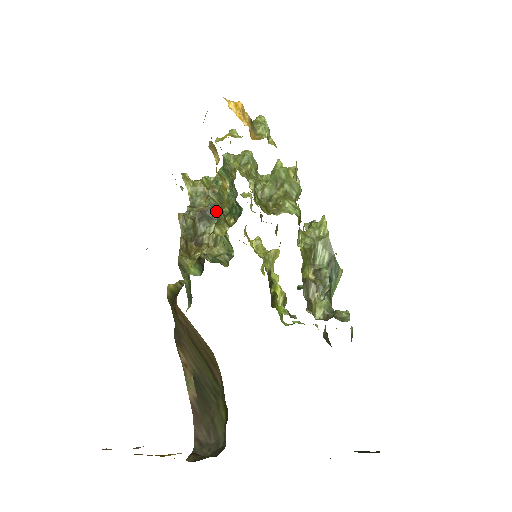
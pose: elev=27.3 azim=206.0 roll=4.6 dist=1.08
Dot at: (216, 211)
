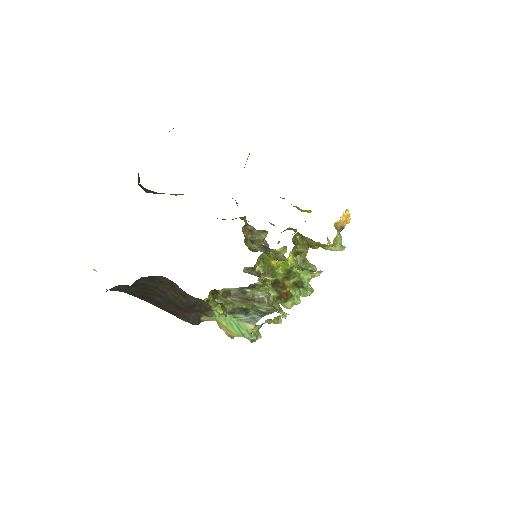
Dot at: occluded
